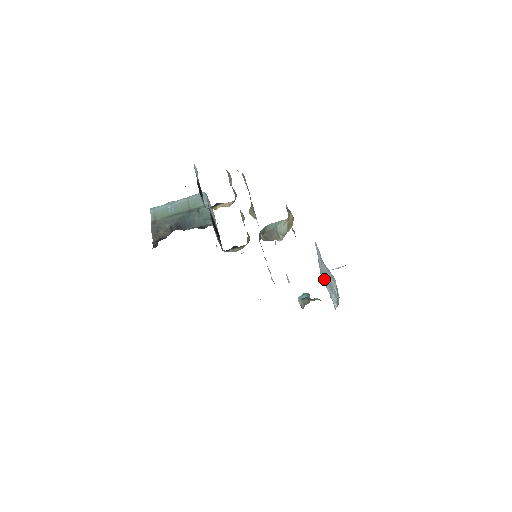
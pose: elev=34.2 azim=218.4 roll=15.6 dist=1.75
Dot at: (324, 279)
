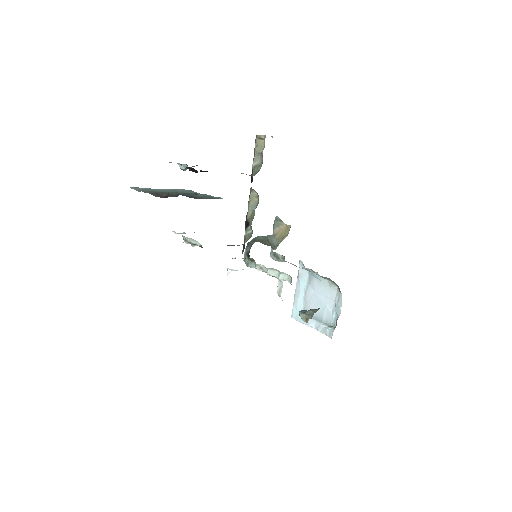
Dot at: occluded
